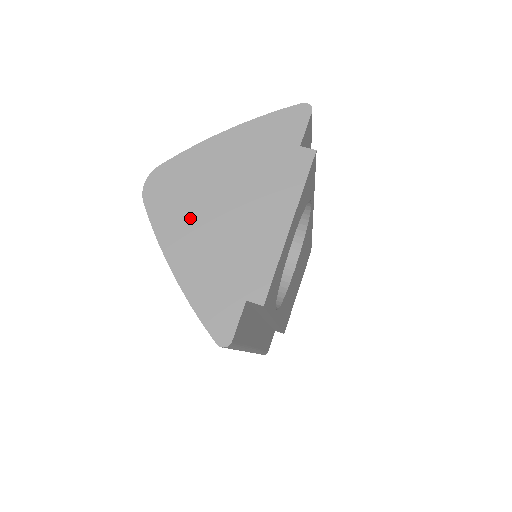
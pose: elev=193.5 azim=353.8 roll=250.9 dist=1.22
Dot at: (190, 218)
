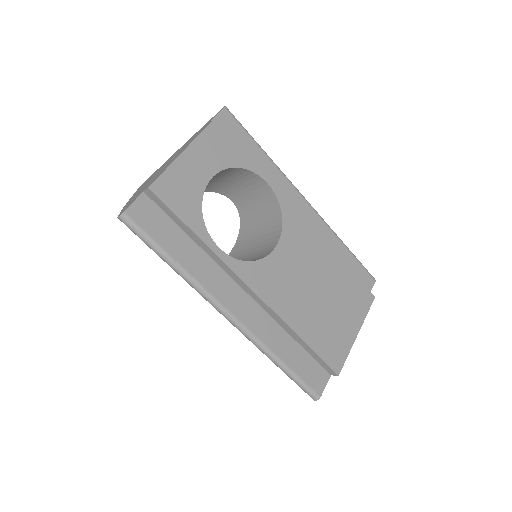
Dot at: occluded
